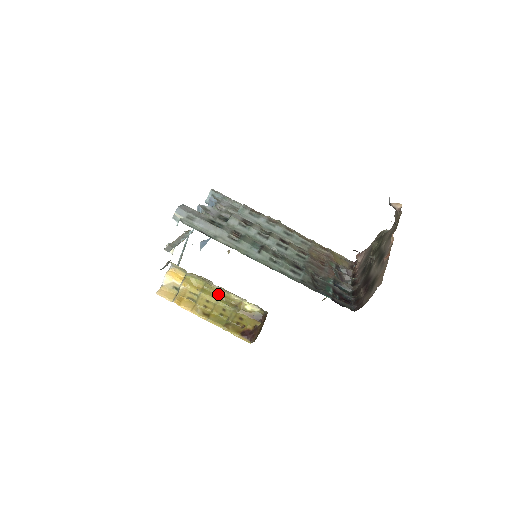
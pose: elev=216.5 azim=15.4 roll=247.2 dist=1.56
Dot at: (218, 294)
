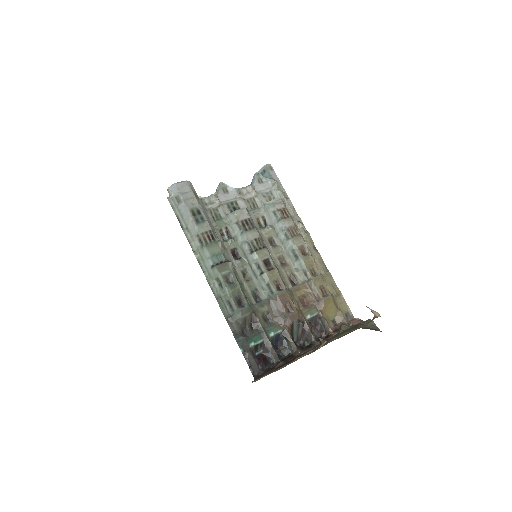
Dot at: occluded
